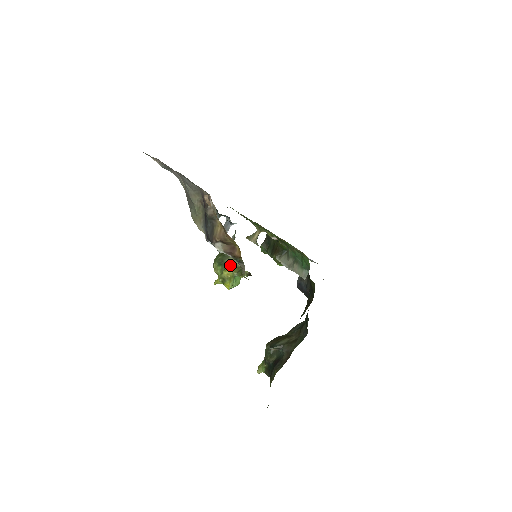
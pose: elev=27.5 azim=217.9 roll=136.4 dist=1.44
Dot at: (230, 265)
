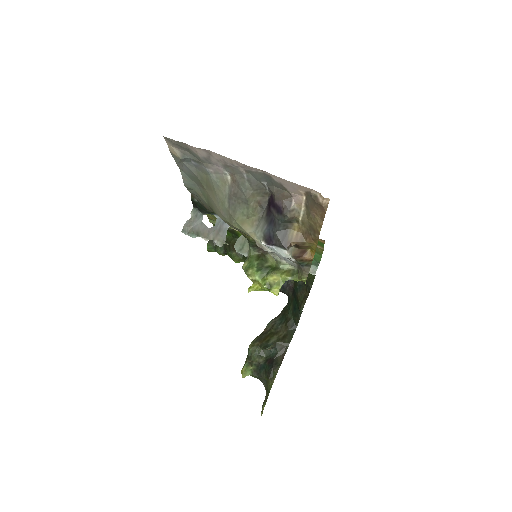
Dot at: (274, 269)
